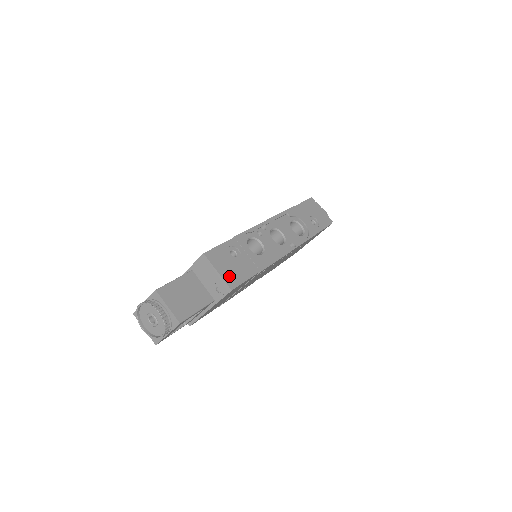
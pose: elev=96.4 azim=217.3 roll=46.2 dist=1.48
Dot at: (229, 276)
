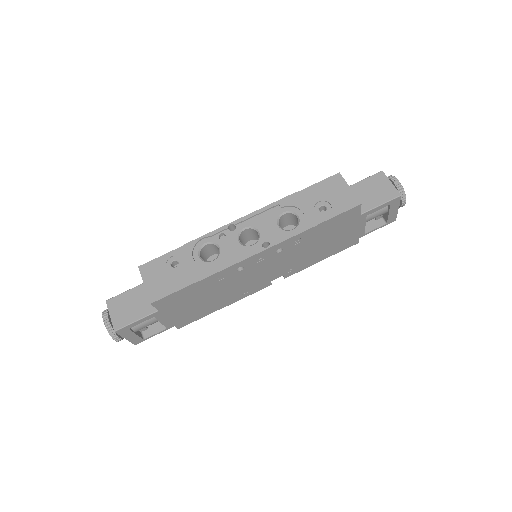
Dot at: (155, 288)
